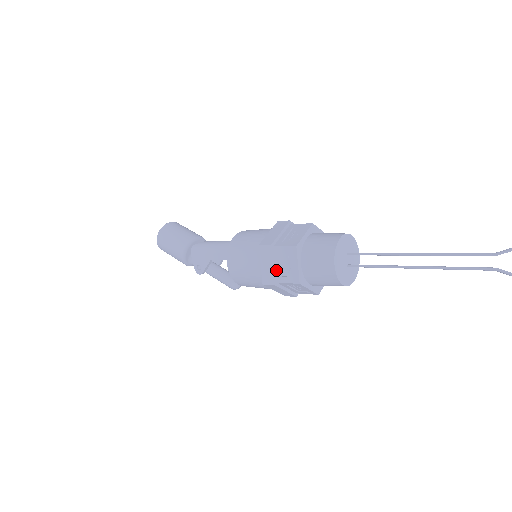
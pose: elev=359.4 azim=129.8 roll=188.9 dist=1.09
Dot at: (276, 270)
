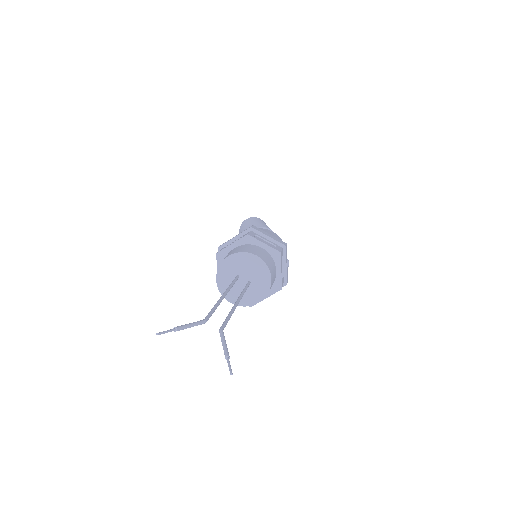
Dot at: occluded
